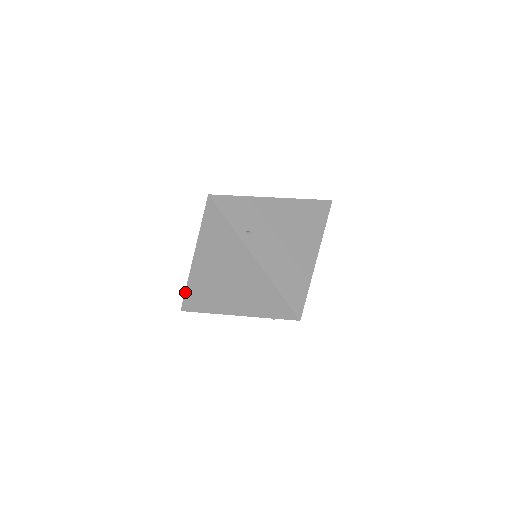
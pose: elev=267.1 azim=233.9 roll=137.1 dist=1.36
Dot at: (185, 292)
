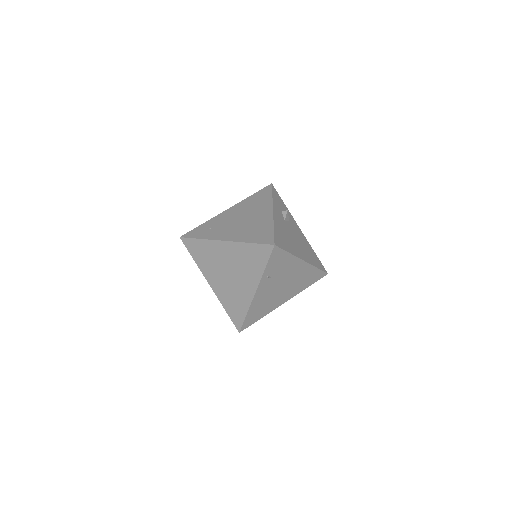
Dot at: (195, 239)
